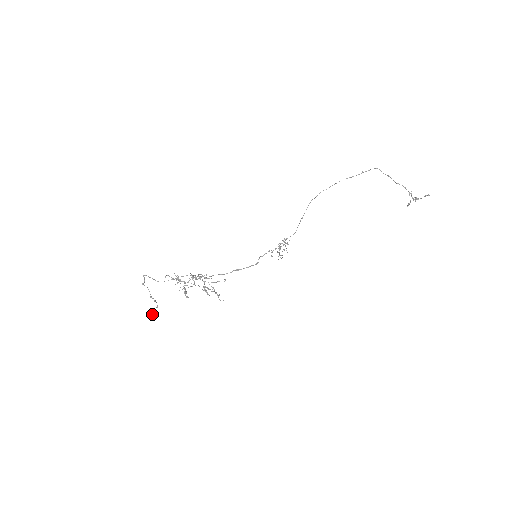
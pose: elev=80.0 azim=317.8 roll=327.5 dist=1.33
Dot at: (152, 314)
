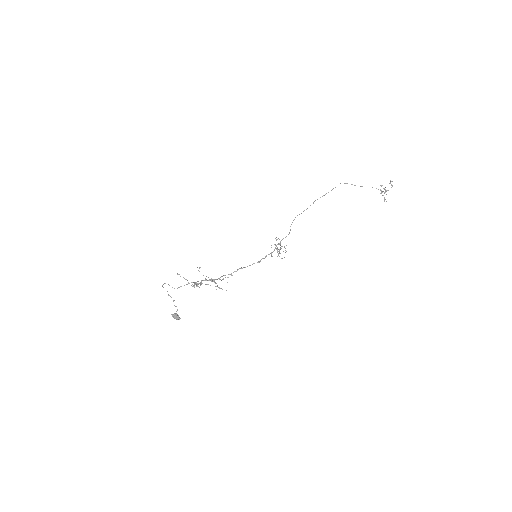
Dot at: (173, 317)
